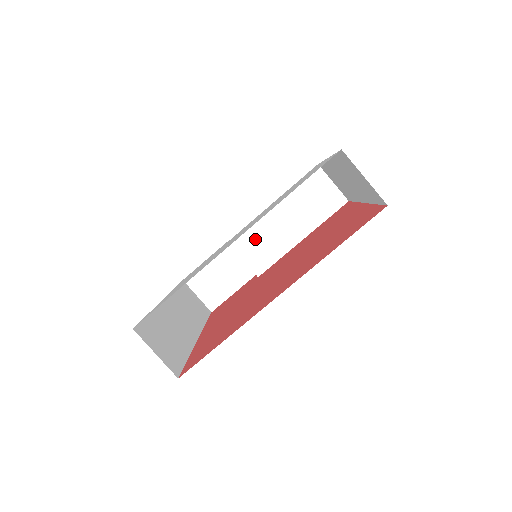
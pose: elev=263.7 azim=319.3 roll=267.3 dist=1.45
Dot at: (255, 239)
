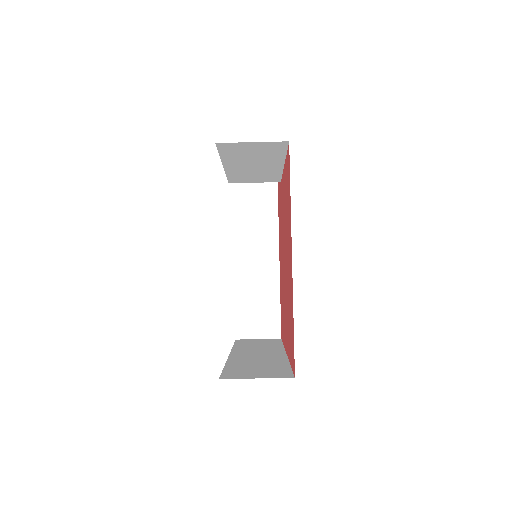
Dot at: (245, 177)
